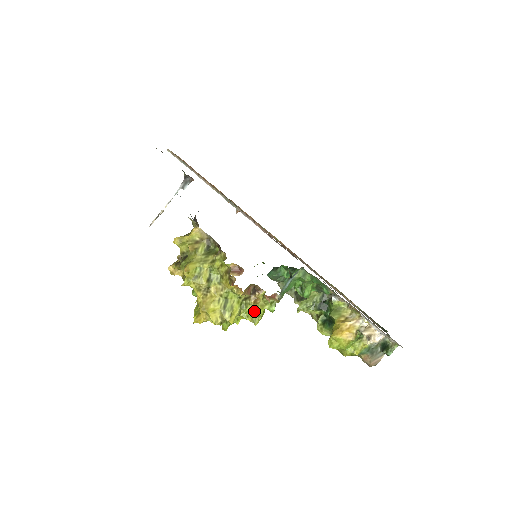
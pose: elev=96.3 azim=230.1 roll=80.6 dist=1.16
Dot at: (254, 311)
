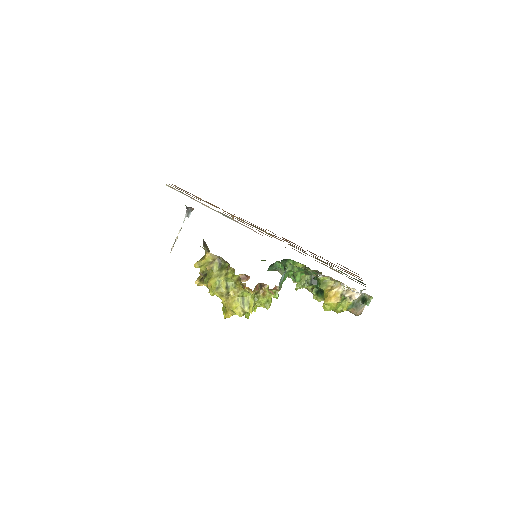
Dot at: (264, 300)
